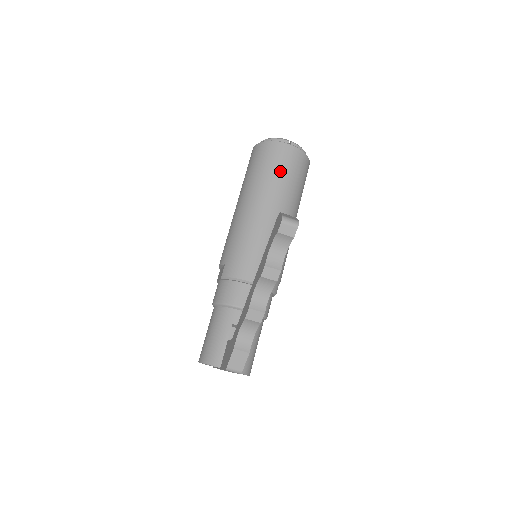
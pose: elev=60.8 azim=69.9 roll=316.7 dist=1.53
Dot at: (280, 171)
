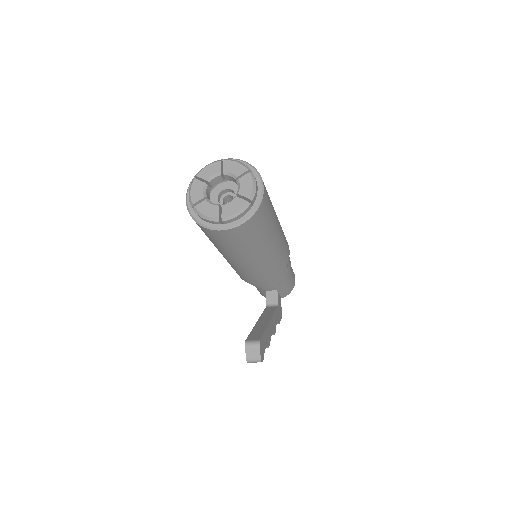
Dot at: (230, 246)
